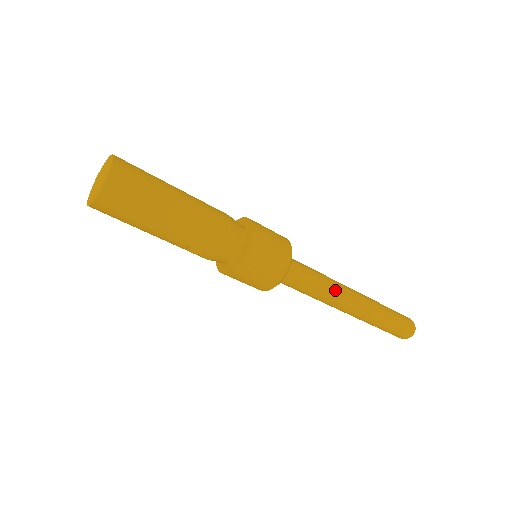
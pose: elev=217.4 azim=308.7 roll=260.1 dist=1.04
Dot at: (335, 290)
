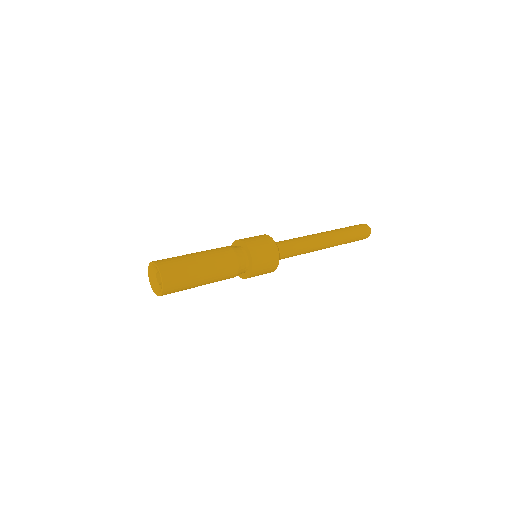
Dot at: occluded
